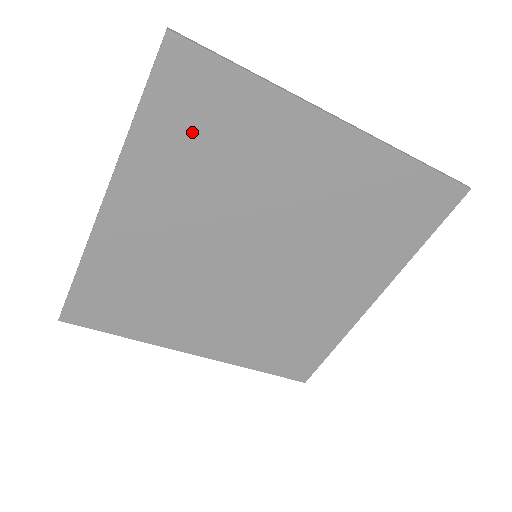
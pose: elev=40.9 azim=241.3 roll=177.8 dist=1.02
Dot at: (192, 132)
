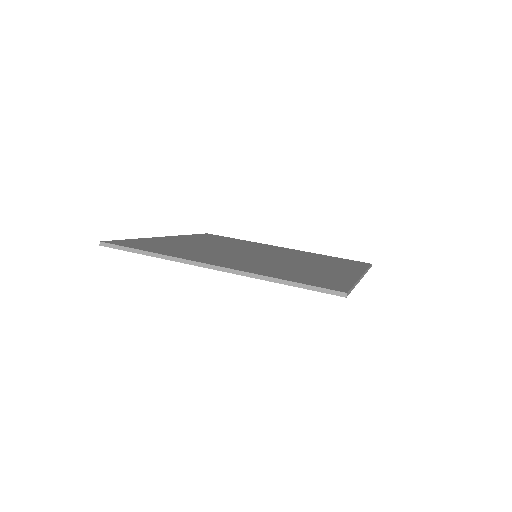
Dot at: occluded
